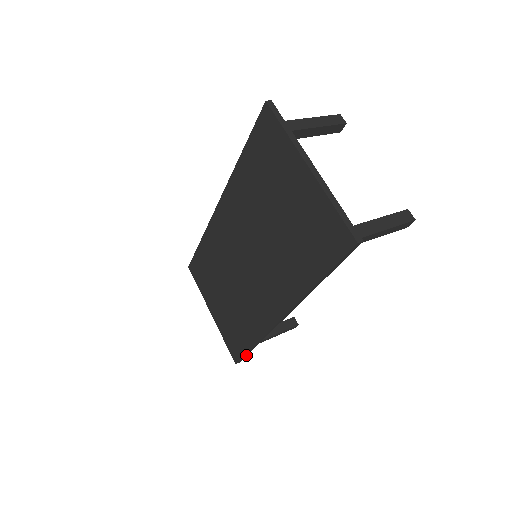
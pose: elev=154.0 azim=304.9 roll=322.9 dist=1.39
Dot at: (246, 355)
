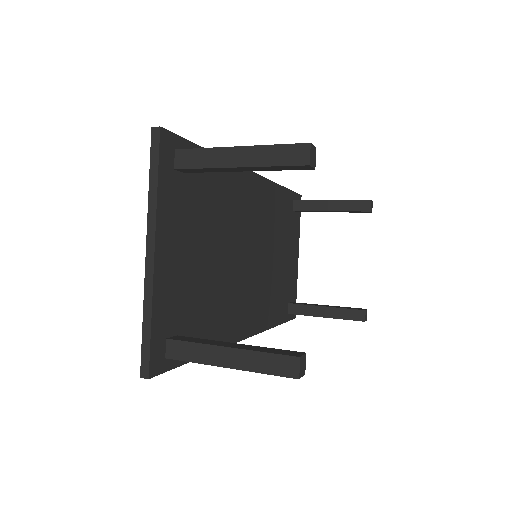
Dot at: (287, 321)
